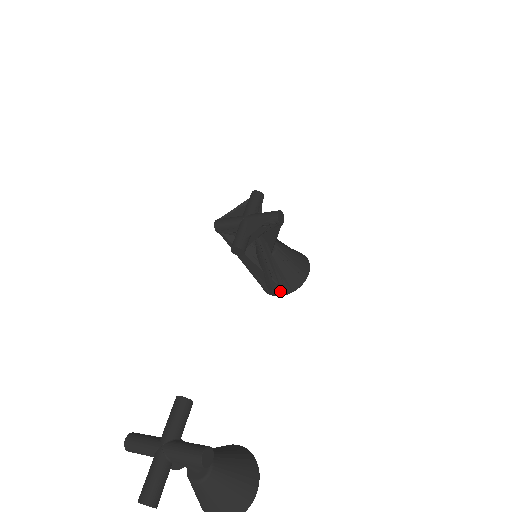
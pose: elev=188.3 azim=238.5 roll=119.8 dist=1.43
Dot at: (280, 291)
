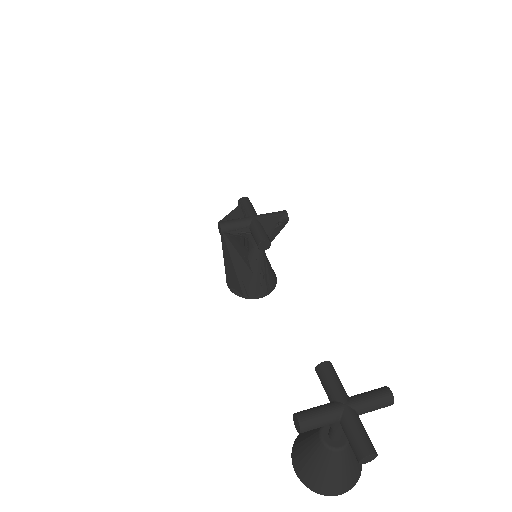
Dot at: (262, 293)
